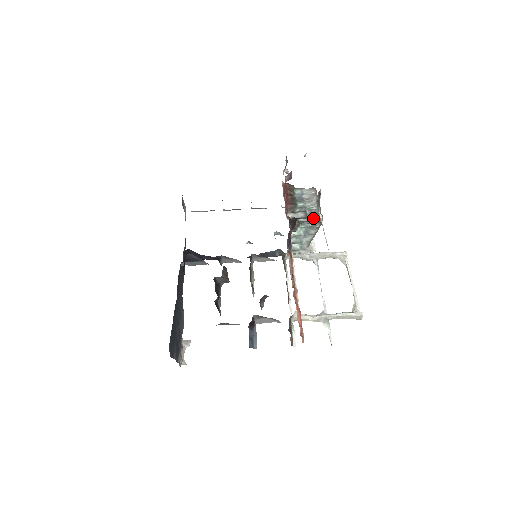
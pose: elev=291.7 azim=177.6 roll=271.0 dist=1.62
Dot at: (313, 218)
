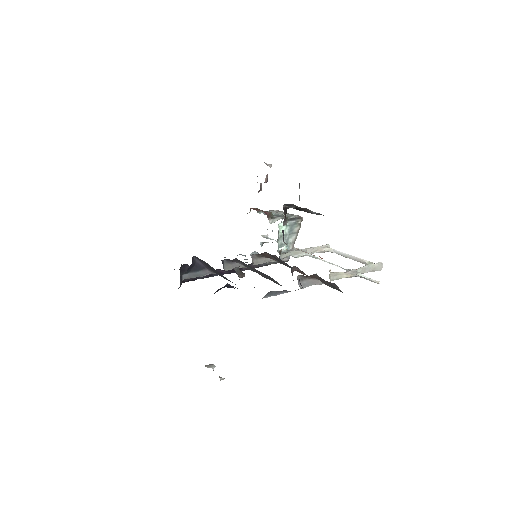
Dot at: occluded
